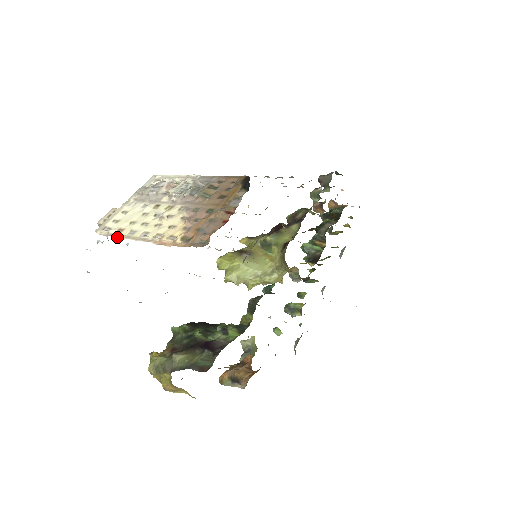
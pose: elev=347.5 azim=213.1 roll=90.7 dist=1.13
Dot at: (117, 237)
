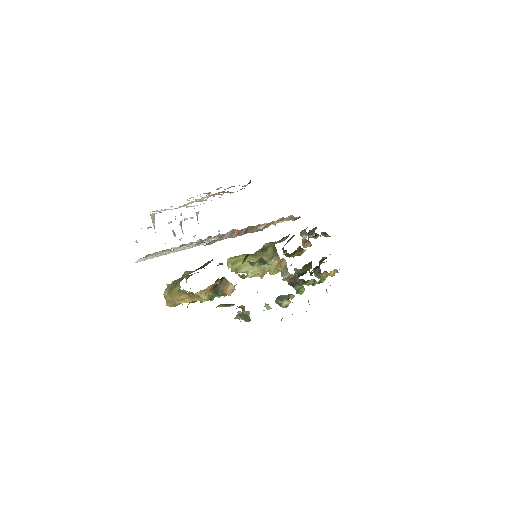
Dot at: occluded
